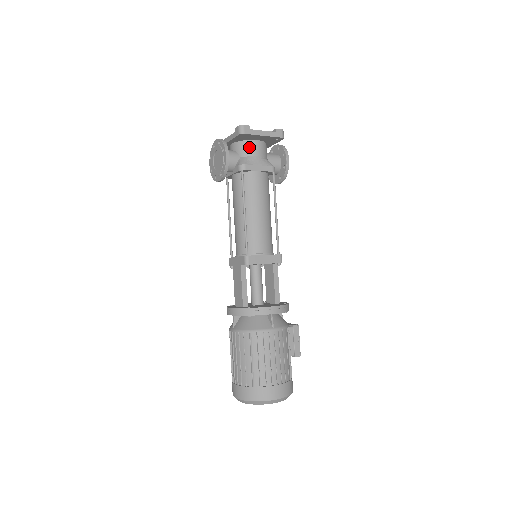
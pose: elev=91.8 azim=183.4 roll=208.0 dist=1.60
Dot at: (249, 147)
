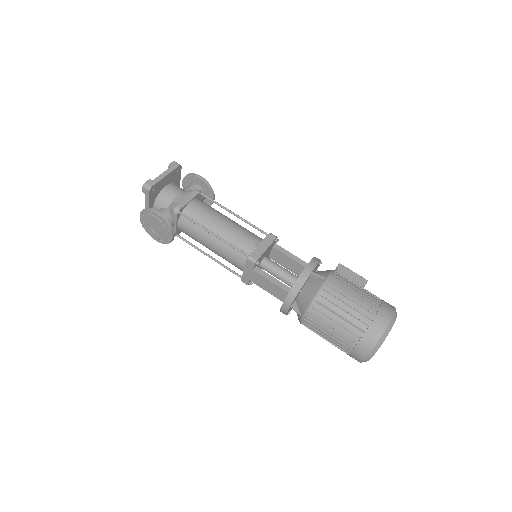
Dot at: (166, 195)
